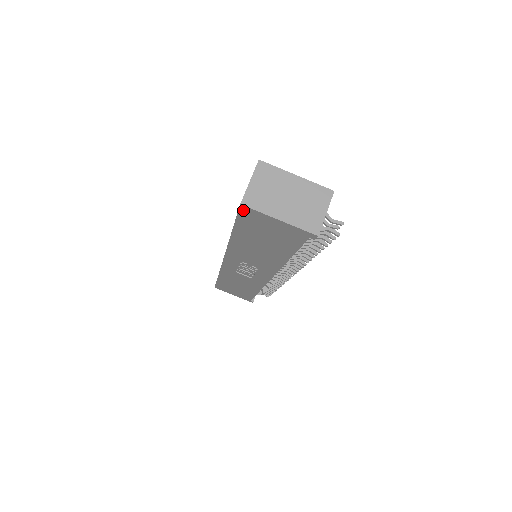
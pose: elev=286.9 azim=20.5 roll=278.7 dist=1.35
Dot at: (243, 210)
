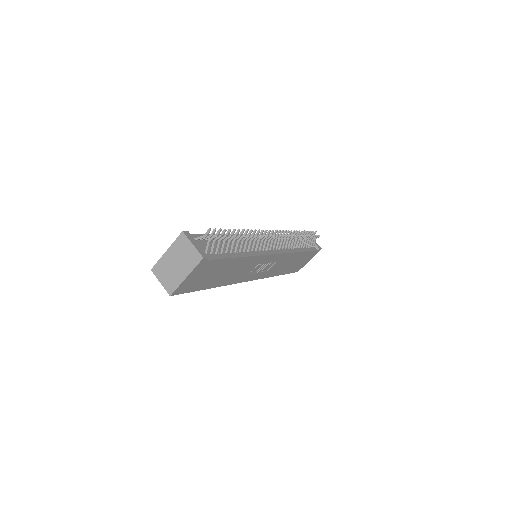
Dot at: (177, 293)
